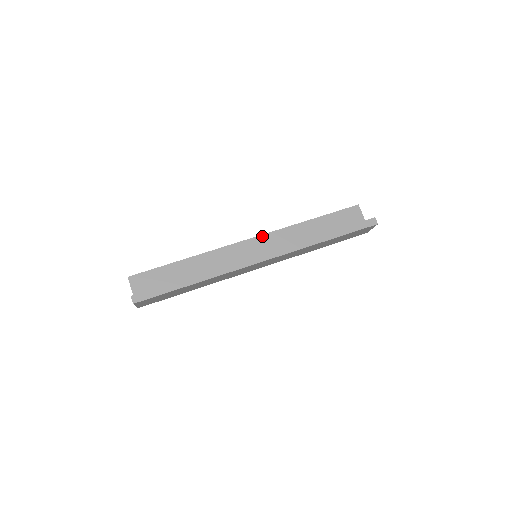
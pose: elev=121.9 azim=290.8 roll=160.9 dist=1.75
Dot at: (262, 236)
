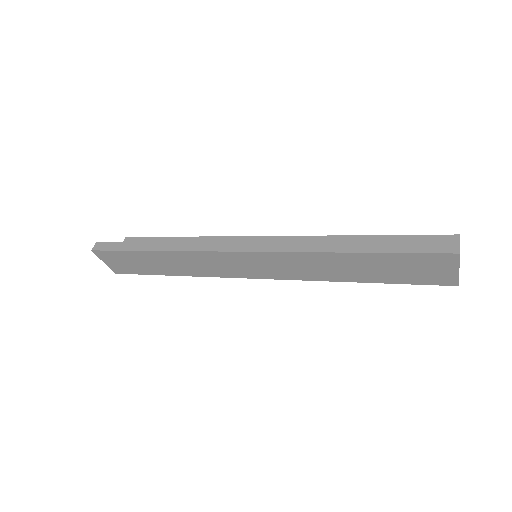
Dot at: (282, 237)
